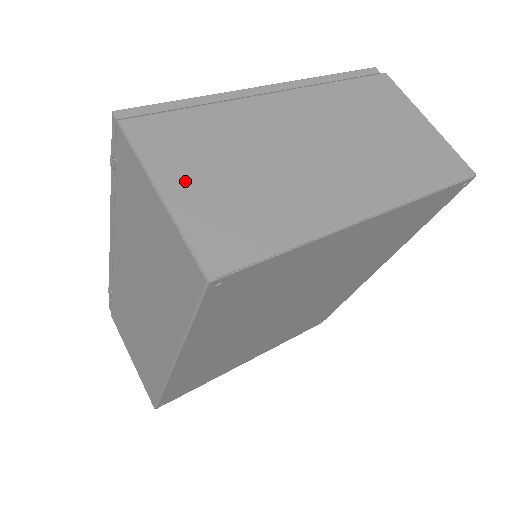
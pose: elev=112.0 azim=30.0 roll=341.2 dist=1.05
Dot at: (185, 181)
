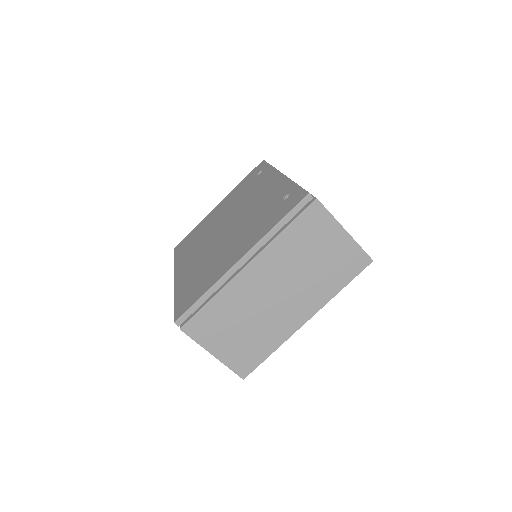
Dot at: (220, 345)
